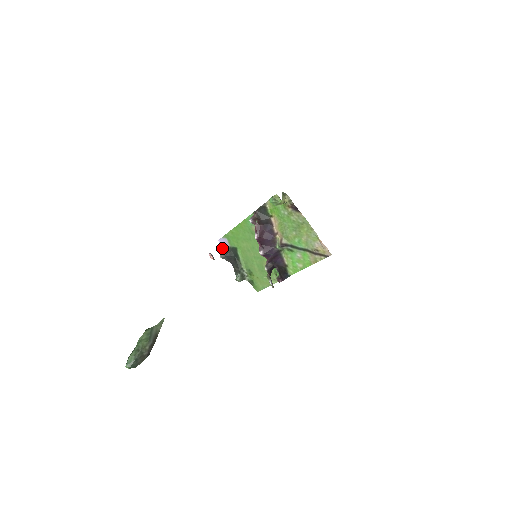
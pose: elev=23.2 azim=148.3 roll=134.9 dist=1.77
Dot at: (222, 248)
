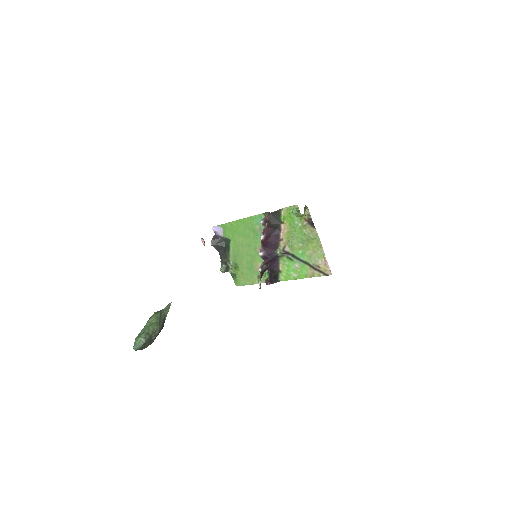
Dot at: (214, 236)
